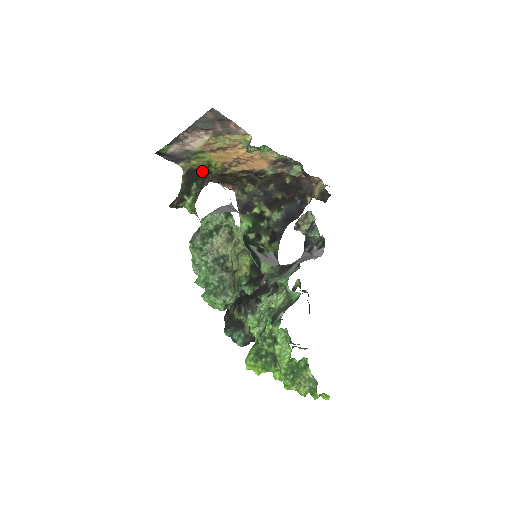
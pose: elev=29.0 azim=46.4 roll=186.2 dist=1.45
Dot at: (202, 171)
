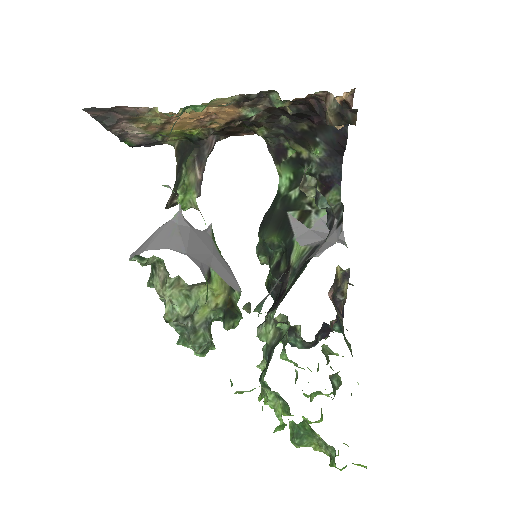
Dot at: (191, 141)
